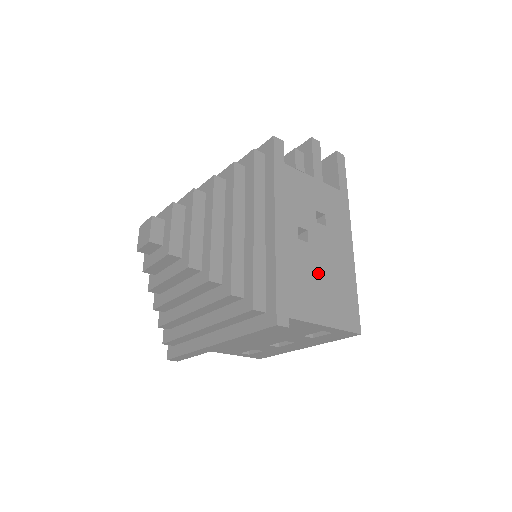
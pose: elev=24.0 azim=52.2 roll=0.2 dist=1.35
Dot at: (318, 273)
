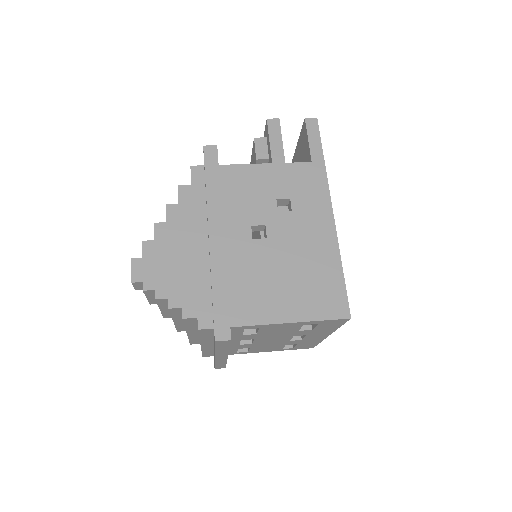
Dot at: (282, 267)
